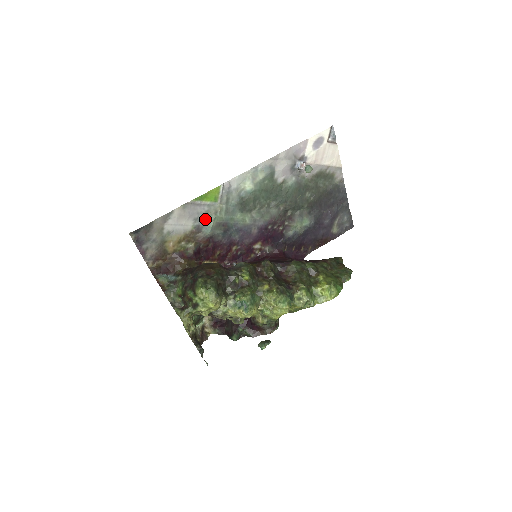
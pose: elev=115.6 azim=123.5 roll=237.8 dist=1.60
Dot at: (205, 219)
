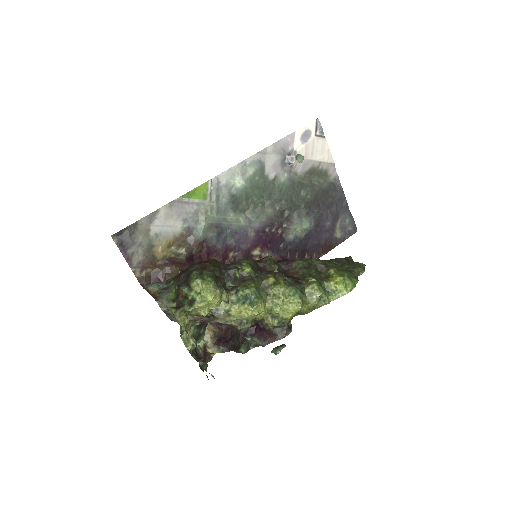
Dot at: (195, 220)
